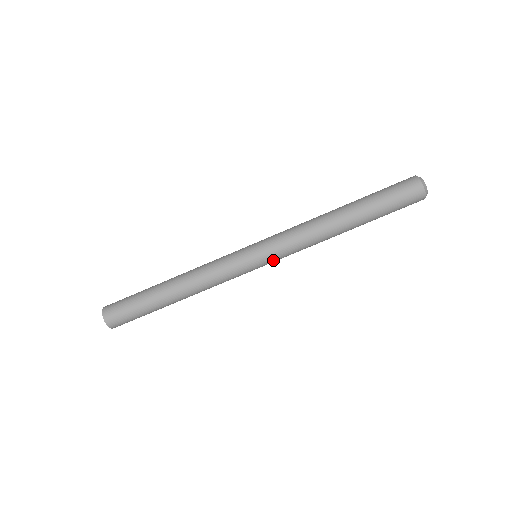
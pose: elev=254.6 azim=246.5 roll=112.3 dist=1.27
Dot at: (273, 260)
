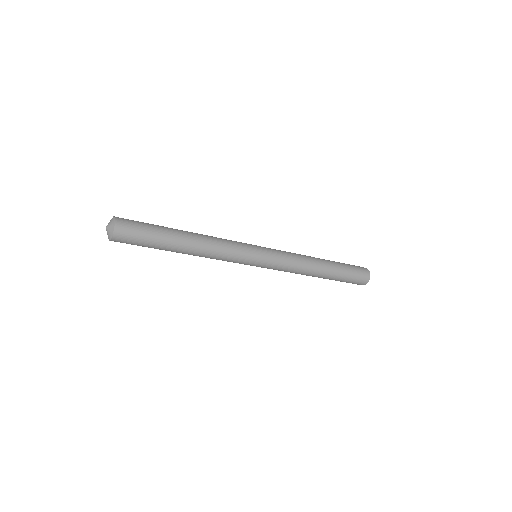
Dot at: occluded
